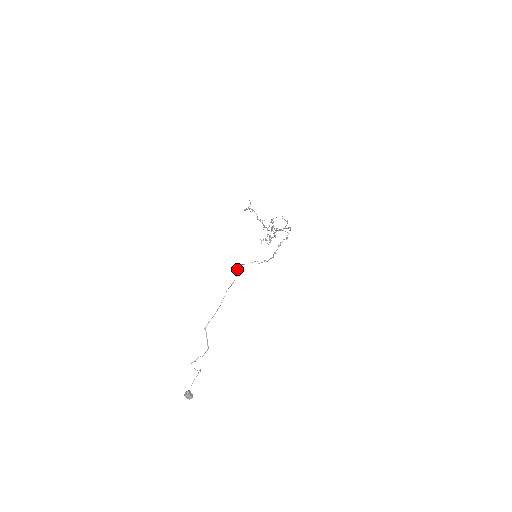
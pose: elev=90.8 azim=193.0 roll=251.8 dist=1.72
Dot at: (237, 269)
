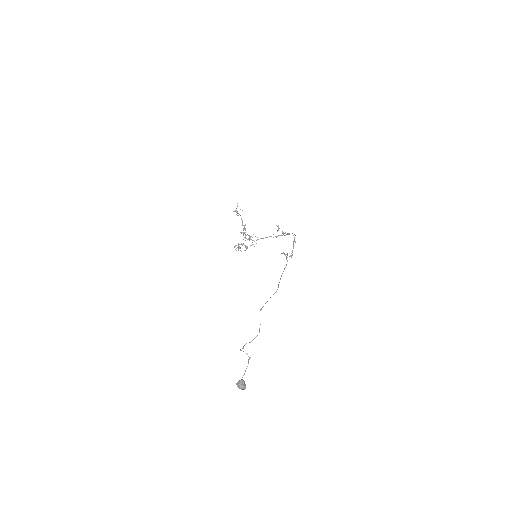
Dot at: (285, 255)
